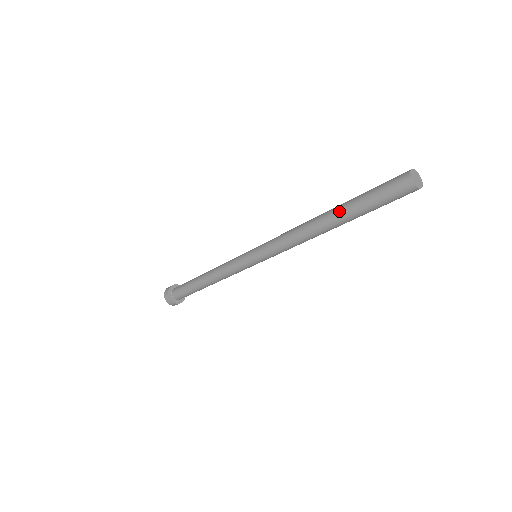
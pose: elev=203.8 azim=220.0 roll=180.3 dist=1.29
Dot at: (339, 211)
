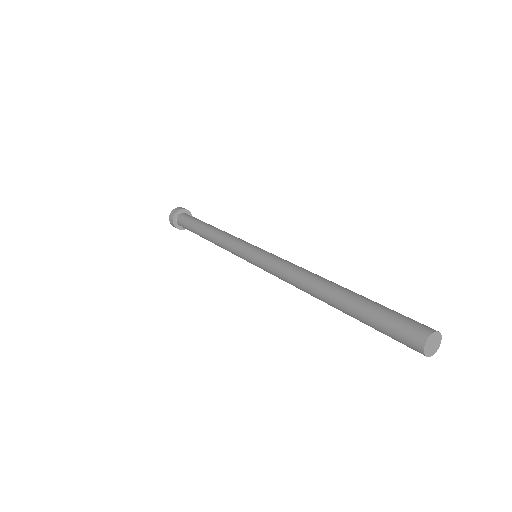
Dot at: (344, 296)
